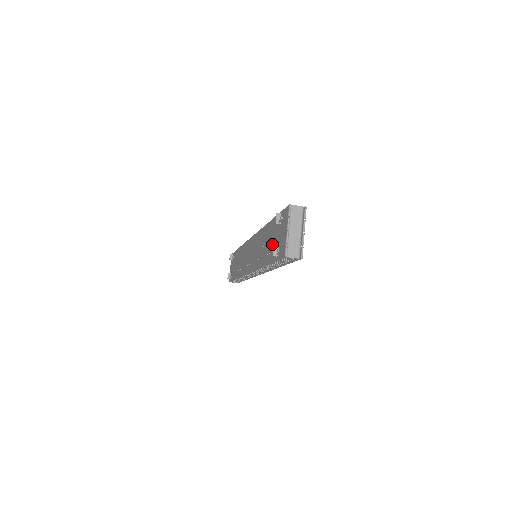
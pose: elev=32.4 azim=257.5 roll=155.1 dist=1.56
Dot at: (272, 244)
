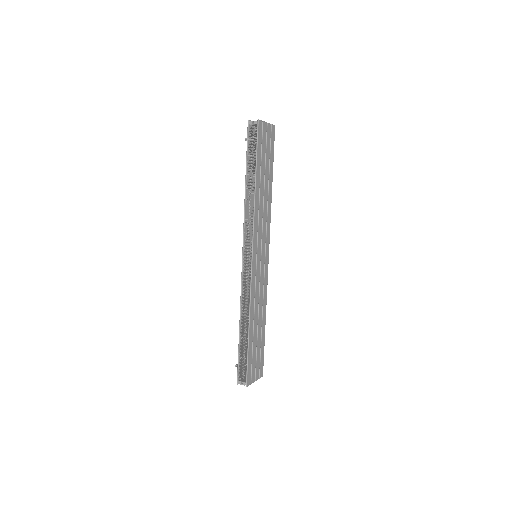
Dot at: occluded
